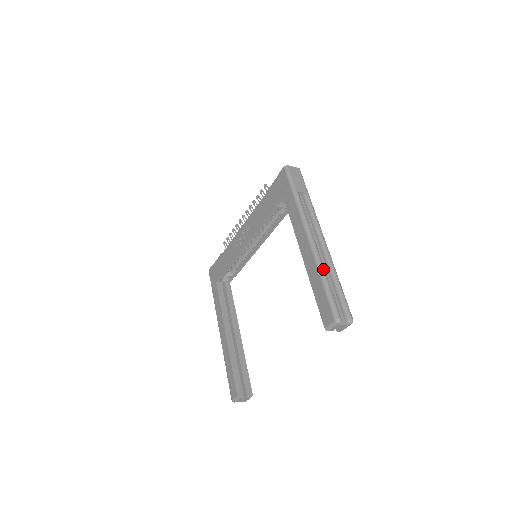
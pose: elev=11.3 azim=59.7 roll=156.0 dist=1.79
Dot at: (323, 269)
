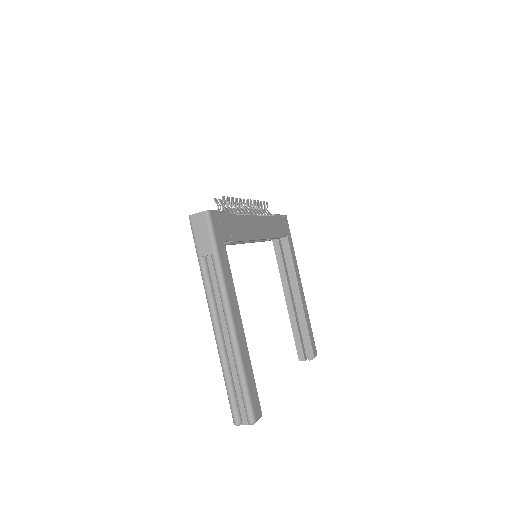
Dot at: (223, 366)
